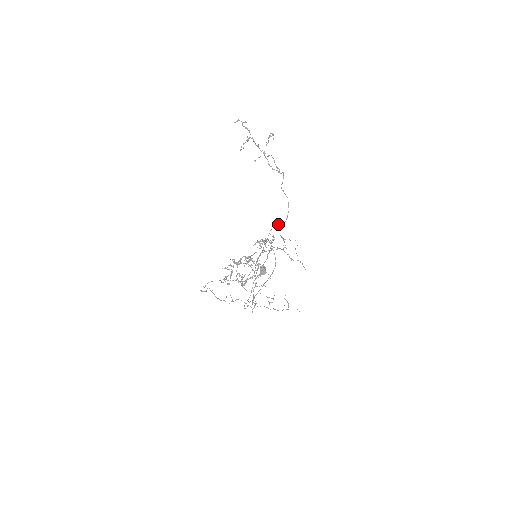
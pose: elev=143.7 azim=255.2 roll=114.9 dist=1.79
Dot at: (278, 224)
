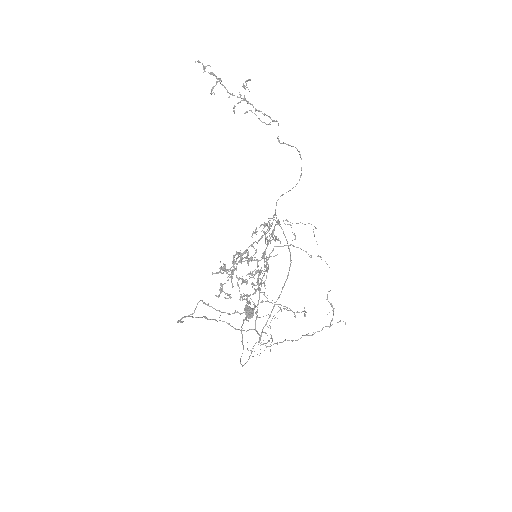
Dot at: (286, 192)
